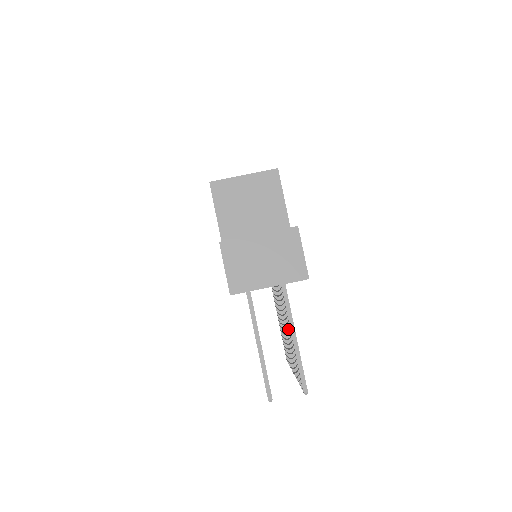
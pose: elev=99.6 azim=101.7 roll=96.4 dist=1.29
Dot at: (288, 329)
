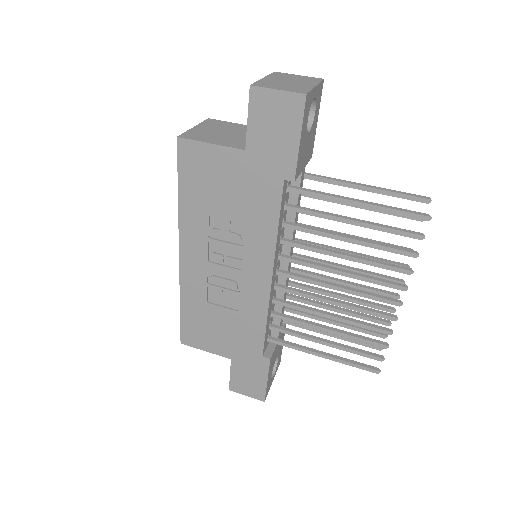
Dot at: occluded
